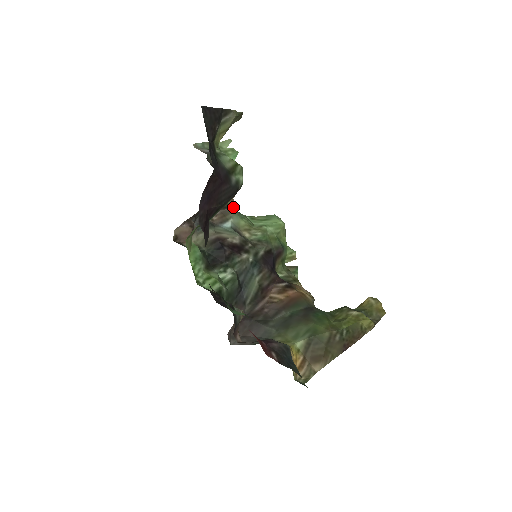
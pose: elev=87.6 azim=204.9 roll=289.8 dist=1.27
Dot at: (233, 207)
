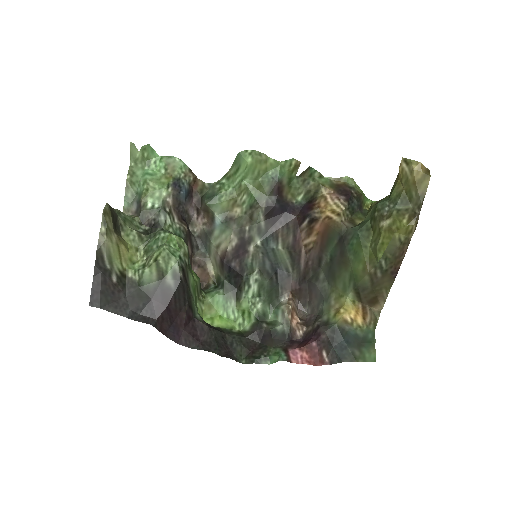
Dot at: (206, 186)
